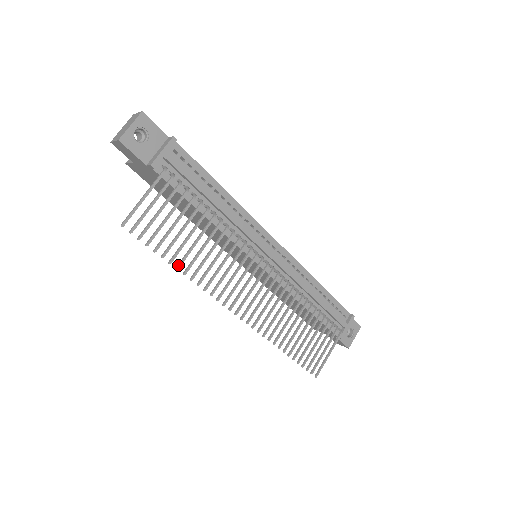
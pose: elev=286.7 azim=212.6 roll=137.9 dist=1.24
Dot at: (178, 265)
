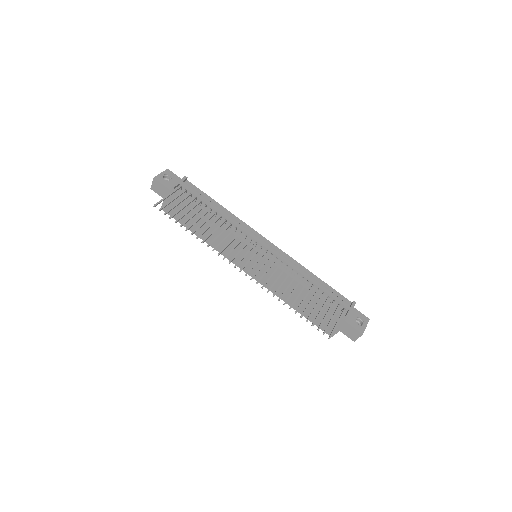
Dot at: (192, 232)
